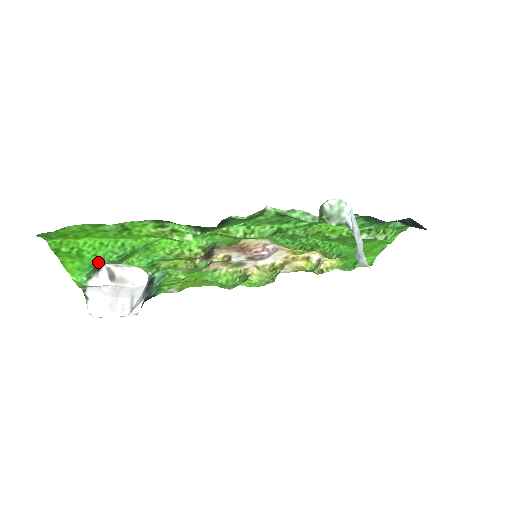
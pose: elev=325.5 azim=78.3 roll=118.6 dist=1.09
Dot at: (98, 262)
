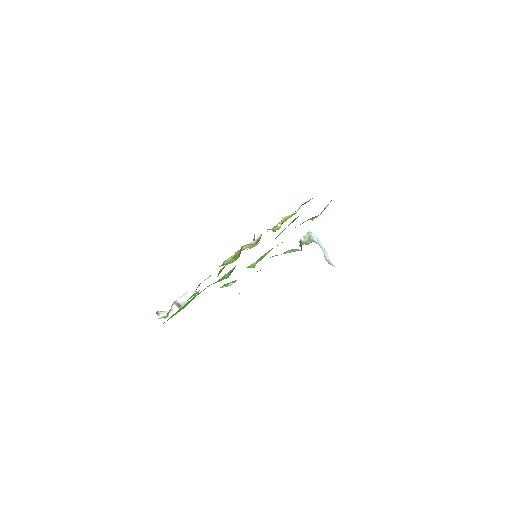
Dot at: occluded
